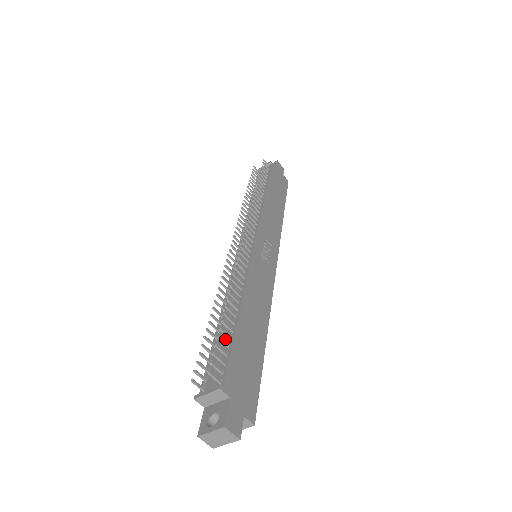
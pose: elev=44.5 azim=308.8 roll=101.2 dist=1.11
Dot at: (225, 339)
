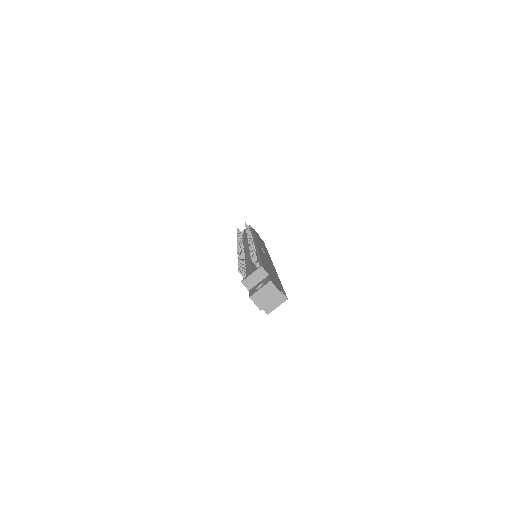
Dot at: (253, 264)
